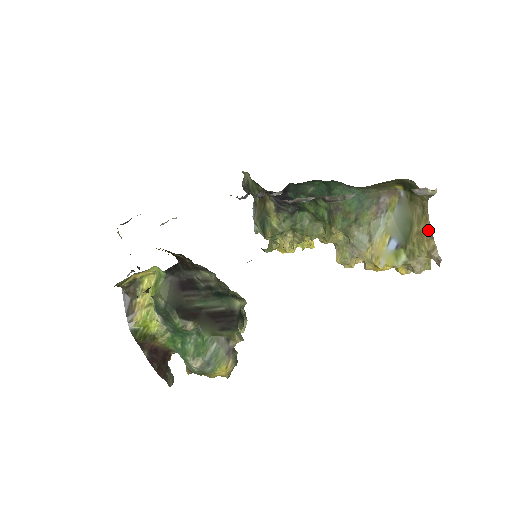
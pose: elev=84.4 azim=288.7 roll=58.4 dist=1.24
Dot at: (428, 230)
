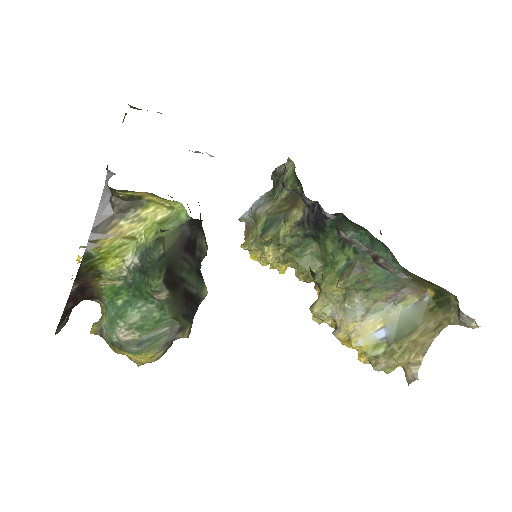
Dot at: (426, 346)
